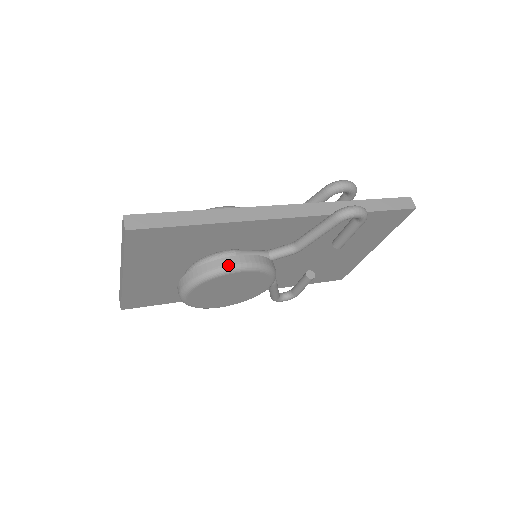
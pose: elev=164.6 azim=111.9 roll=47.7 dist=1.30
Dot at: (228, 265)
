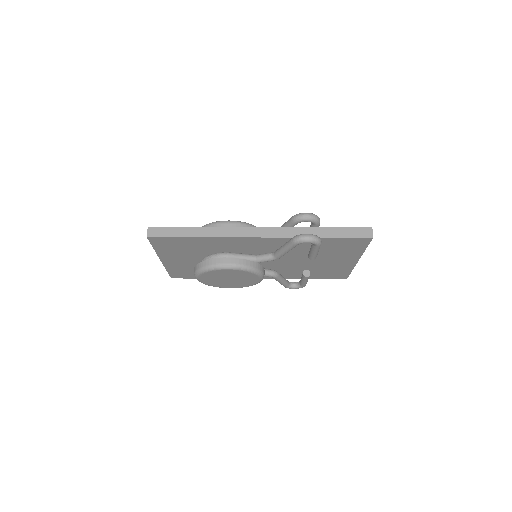
Dot at: (218, 264)
